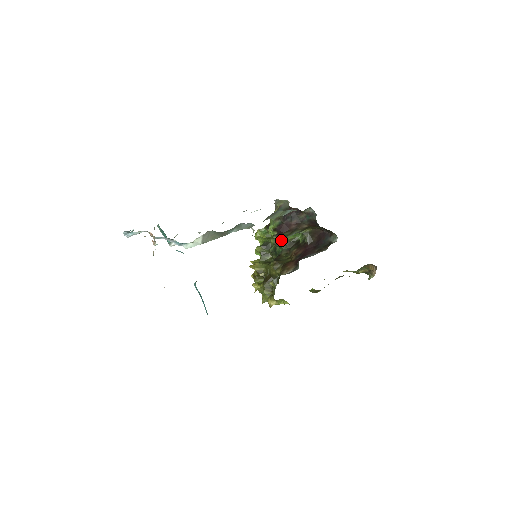
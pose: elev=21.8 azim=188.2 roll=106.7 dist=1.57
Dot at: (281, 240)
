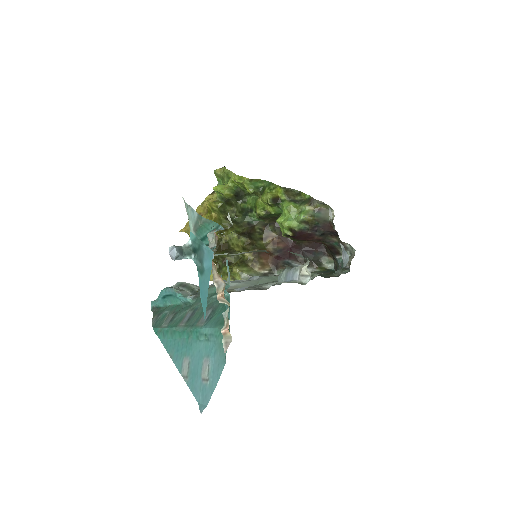
Dot at: (270, 215)
